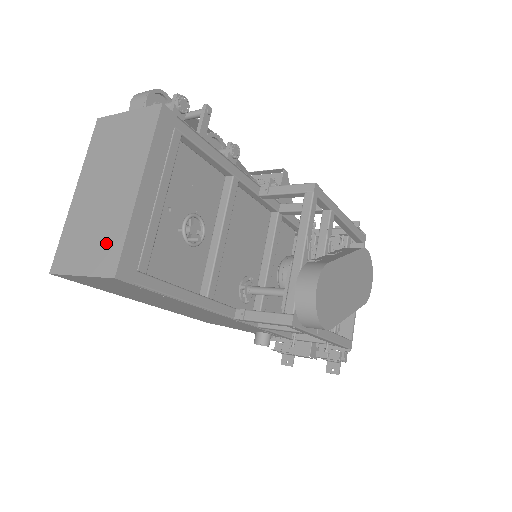
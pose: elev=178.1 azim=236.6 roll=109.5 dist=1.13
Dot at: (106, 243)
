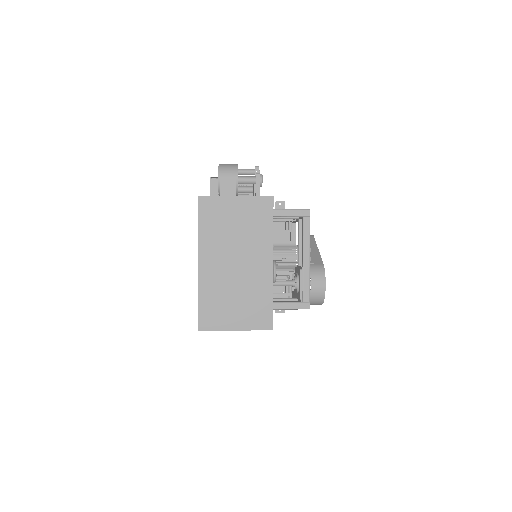
Dot at: (255, 306)
